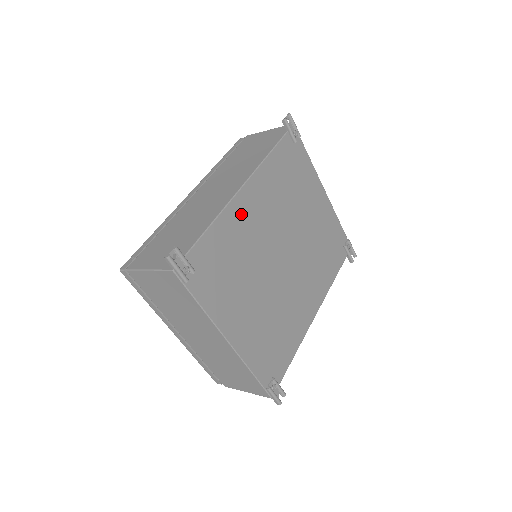
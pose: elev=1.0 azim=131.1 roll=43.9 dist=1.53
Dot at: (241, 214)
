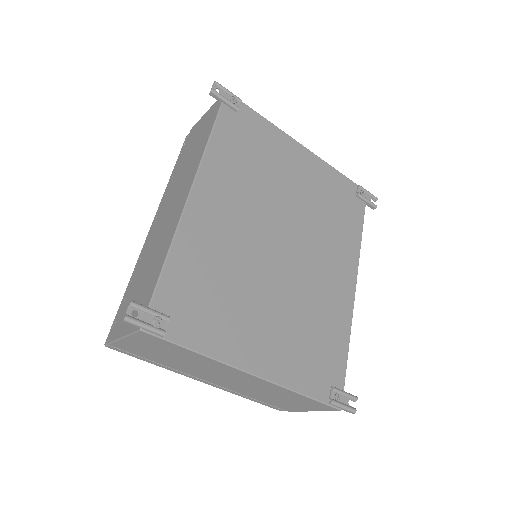
Dot at: (203, 223)
